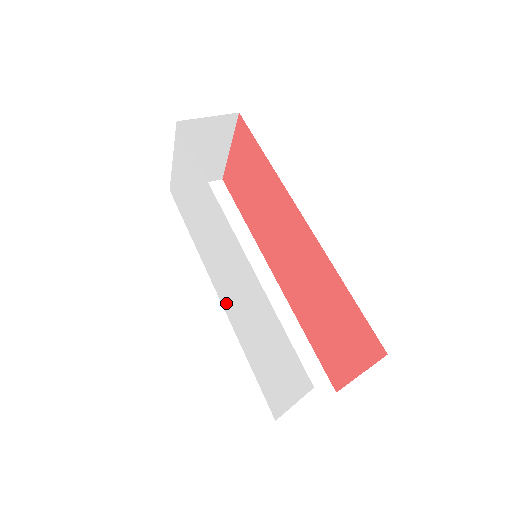
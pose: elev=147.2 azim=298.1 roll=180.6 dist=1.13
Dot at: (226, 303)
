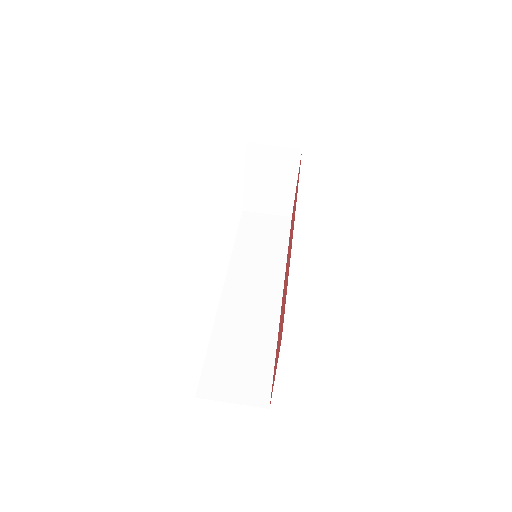
Dot at: occluded
